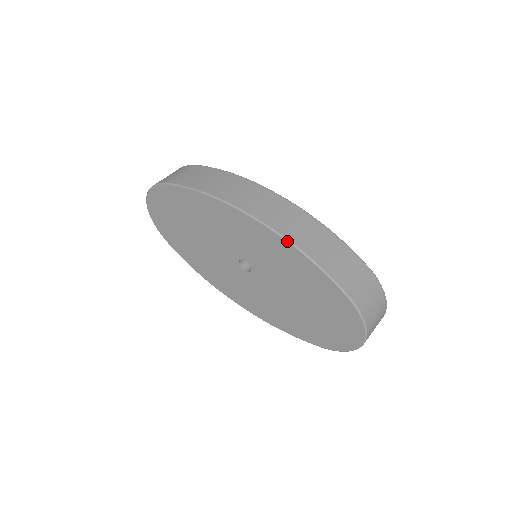
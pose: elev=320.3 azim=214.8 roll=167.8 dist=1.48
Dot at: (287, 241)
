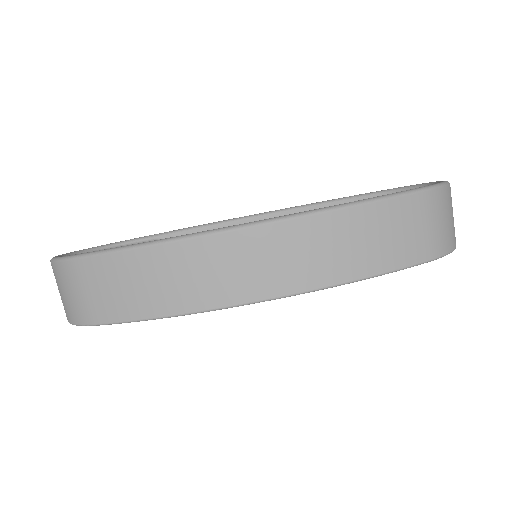
Dot at: occluded
